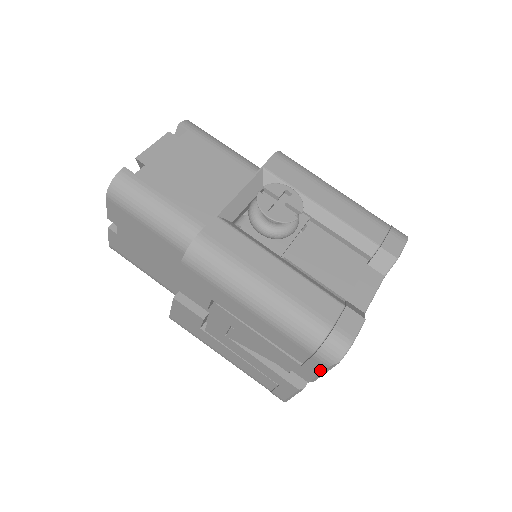
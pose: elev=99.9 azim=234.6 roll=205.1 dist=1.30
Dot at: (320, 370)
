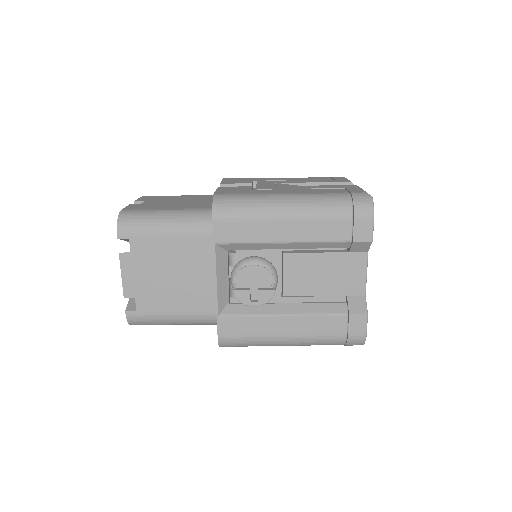
Dot at: occluded
